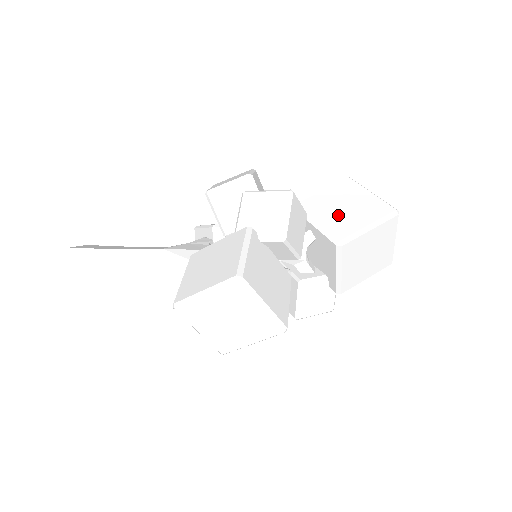
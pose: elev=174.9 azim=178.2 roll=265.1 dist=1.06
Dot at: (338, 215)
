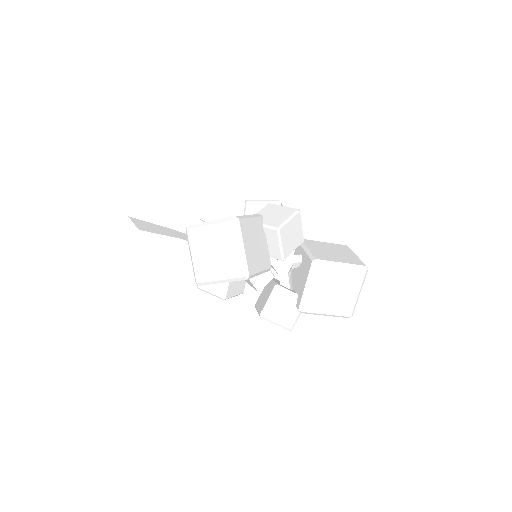
Dot at: (325, 252)
